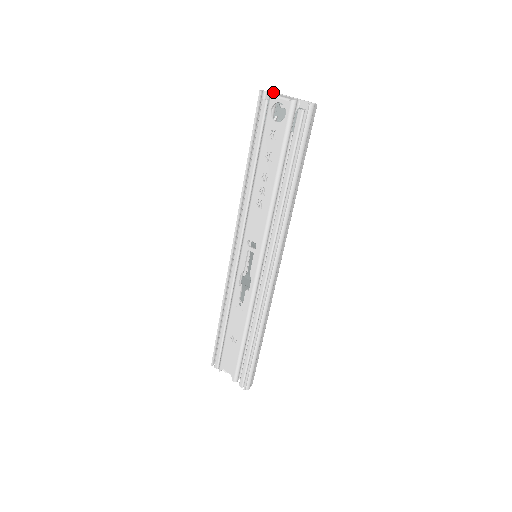
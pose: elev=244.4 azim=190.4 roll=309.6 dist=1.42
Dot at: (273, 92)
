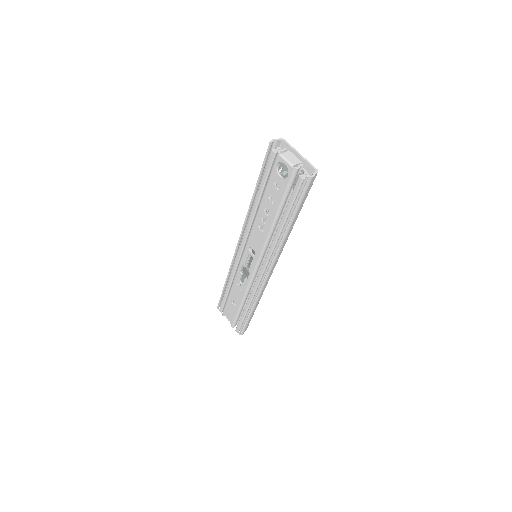
Dot at: (284, 140)
